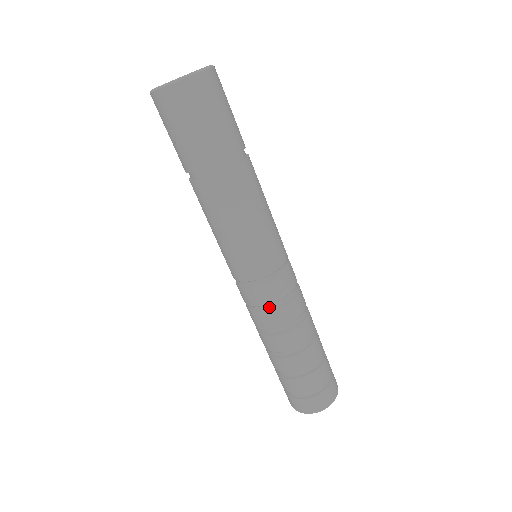
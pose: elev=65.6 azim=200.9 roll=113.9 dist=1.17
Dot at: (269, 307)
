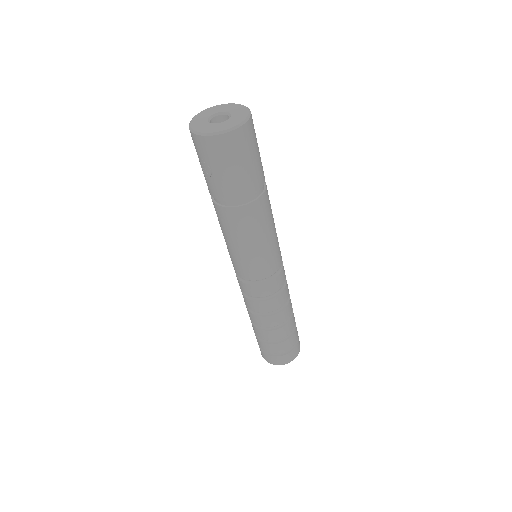
Dot at: (266, 297)
